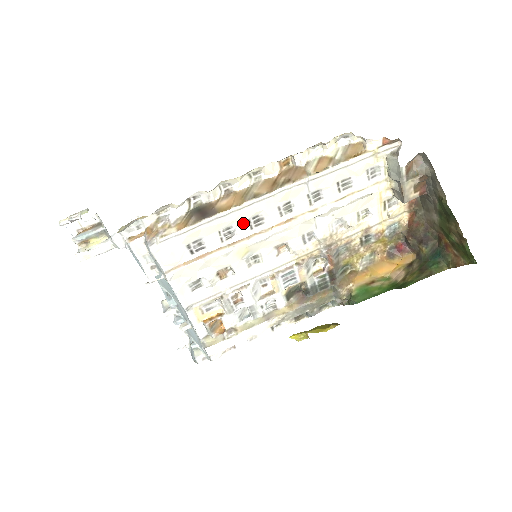
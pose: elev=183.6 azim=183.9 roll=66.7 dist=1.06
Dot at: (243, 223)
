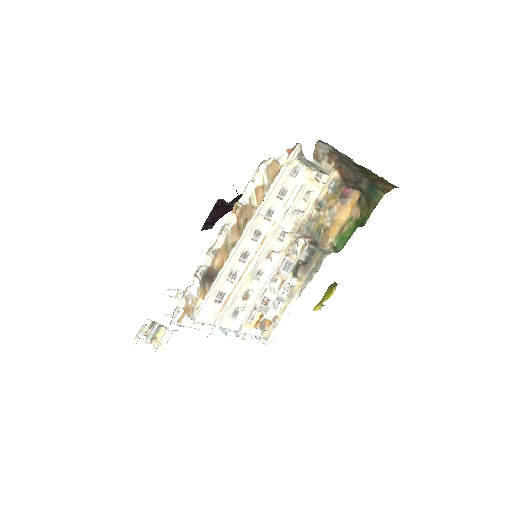
Dot at: (237, 264)
